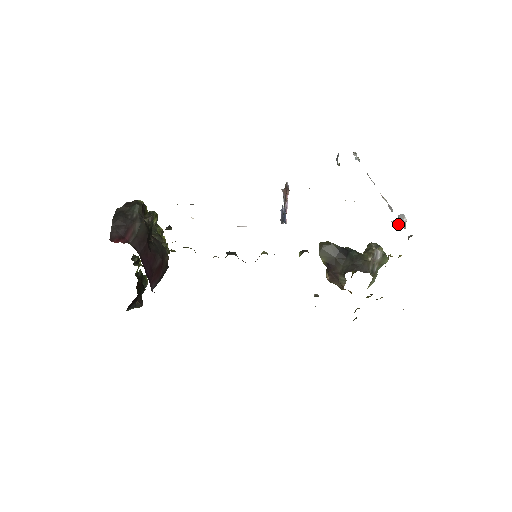
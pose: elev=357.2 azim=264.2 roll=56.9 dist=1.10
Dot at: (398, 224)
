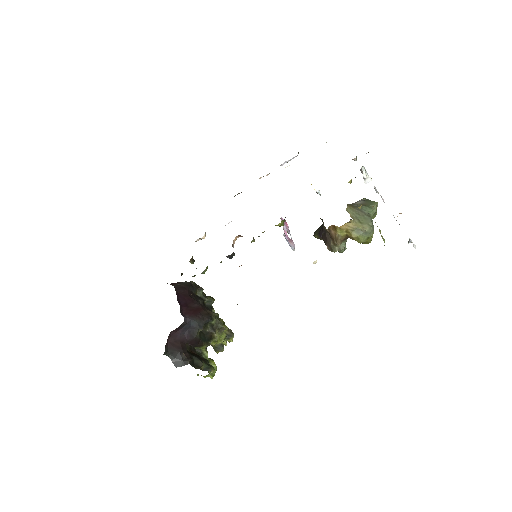
Dot at: (365, 177)
